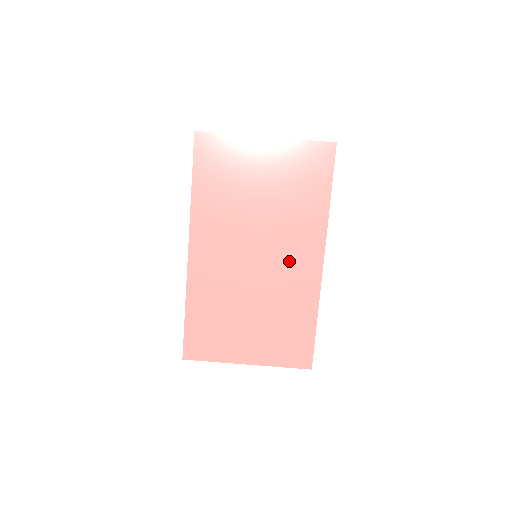
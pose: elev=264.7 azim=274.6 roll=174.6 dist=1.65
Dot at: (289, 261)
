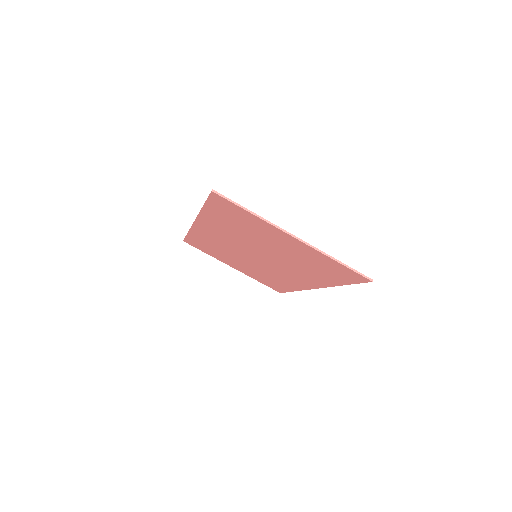
Dot at: (284, 273)
